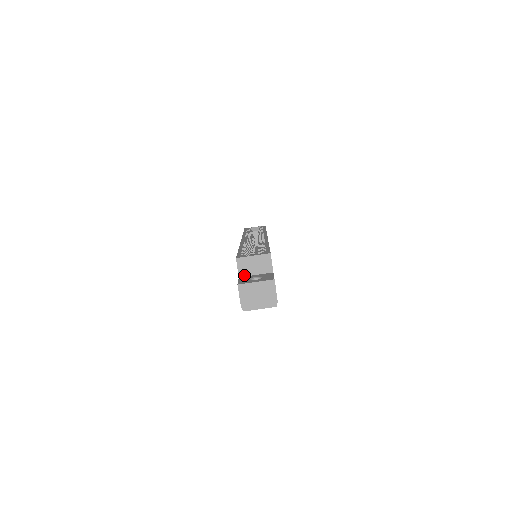
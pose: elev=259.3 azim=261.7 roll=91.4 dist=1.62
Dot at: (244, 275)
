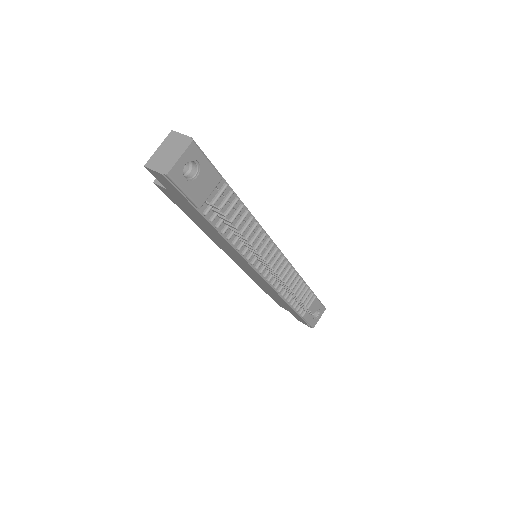
Dot at: occluded
